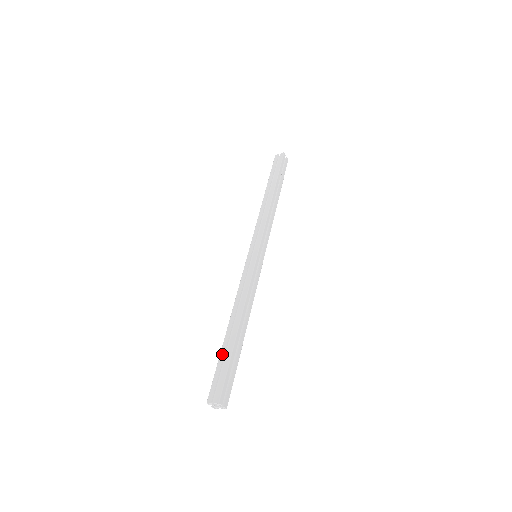
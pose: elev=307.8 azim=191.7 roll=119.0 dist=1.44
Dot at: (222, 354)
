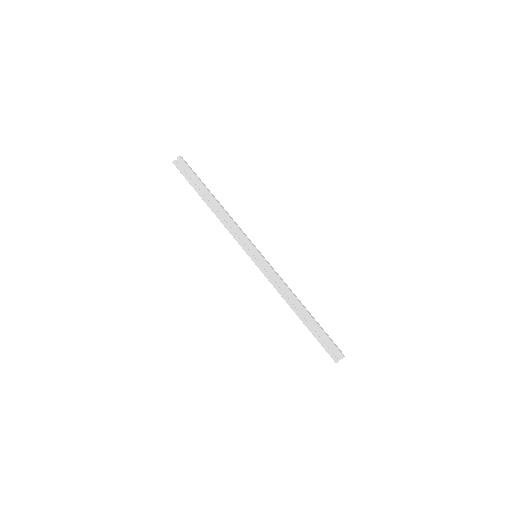
Dot at: (314, 333)
